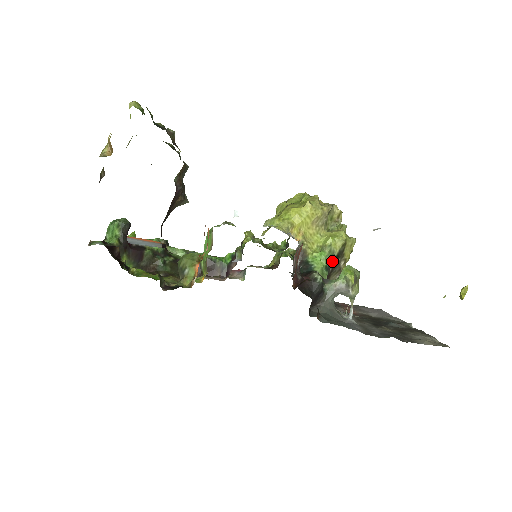
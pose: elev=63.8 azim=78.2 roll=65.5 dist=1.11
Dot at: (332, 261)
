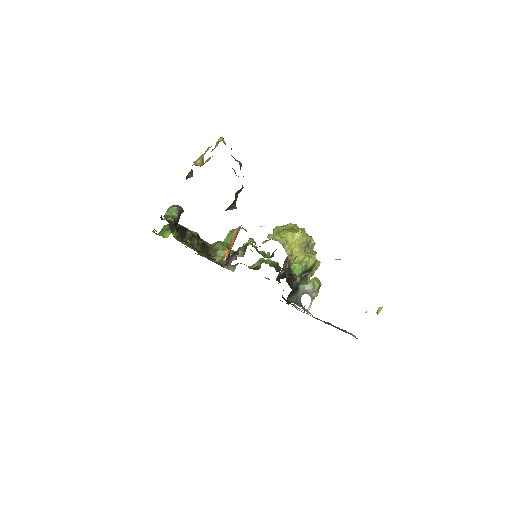
Dot at: (304, 272)
